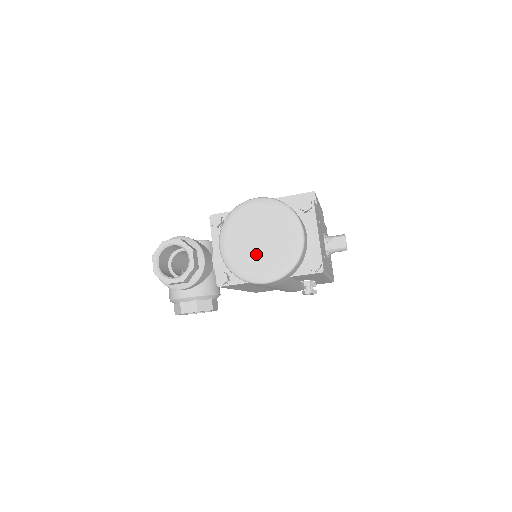
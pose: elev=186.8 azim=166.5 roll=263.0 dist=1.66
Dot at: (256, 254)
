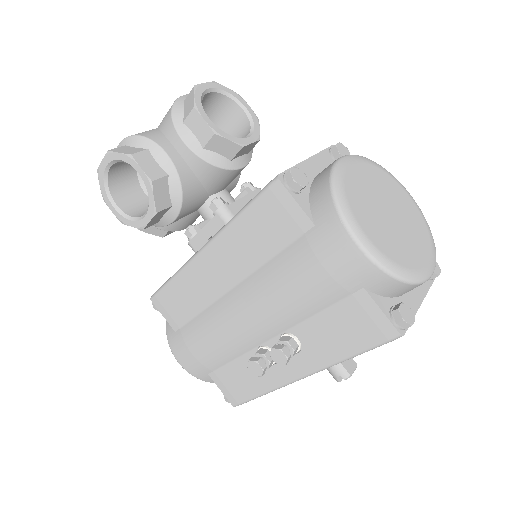
Dot at: (376, 213)
